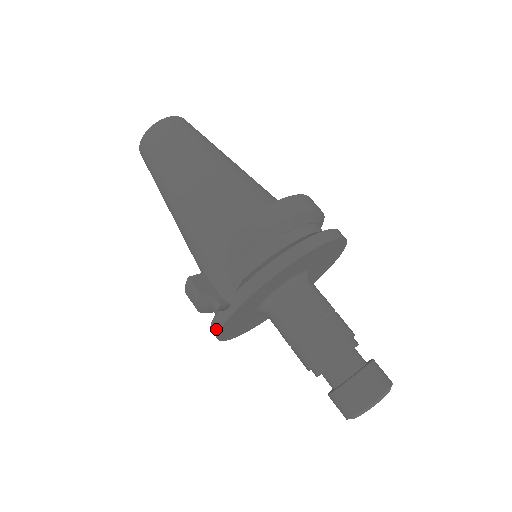
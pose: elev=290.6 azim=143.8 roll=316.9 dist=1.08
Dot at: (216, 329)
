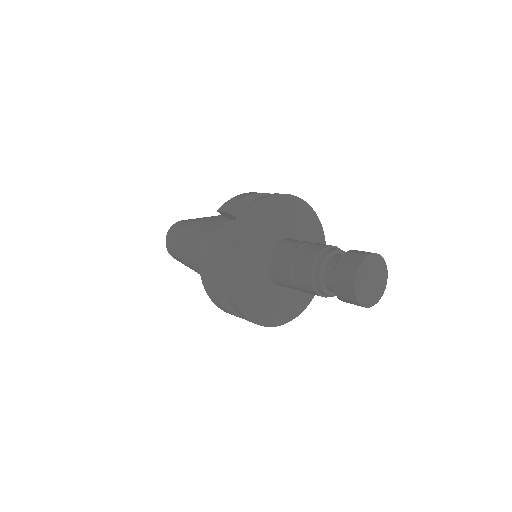
Dot at: (225, 261)
